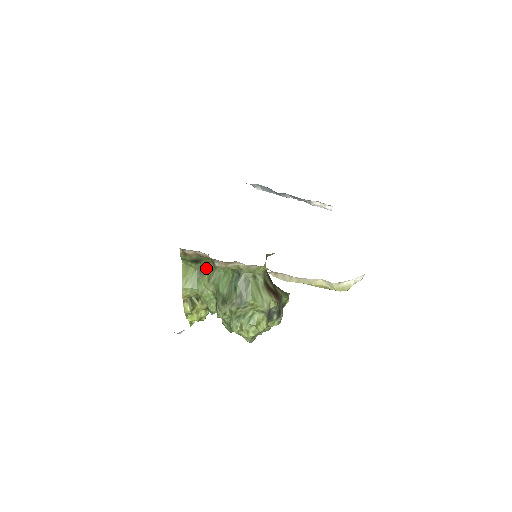
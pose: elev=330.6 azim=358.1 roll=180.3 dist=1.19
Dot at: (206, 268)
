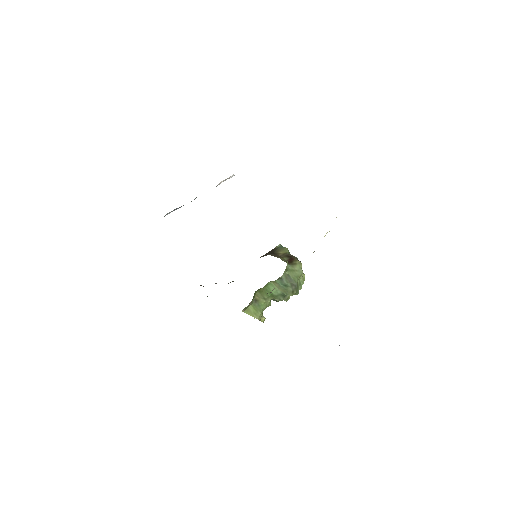
Dot at: (256, 297)
